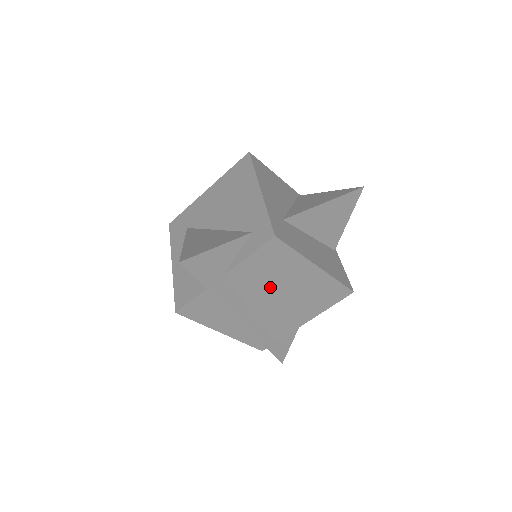
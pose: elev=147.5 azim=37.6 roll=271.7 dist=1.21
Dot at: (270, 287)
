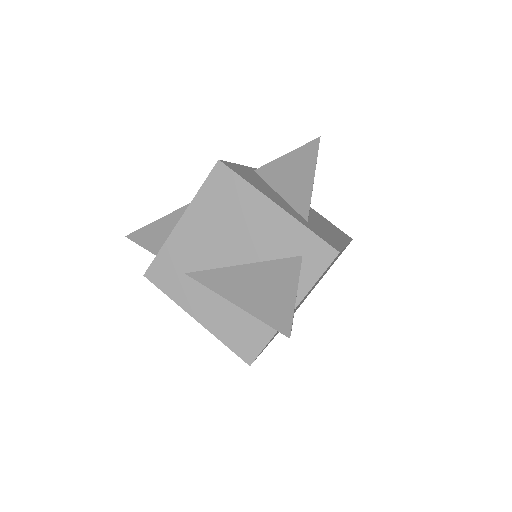
Dot at: occluded
